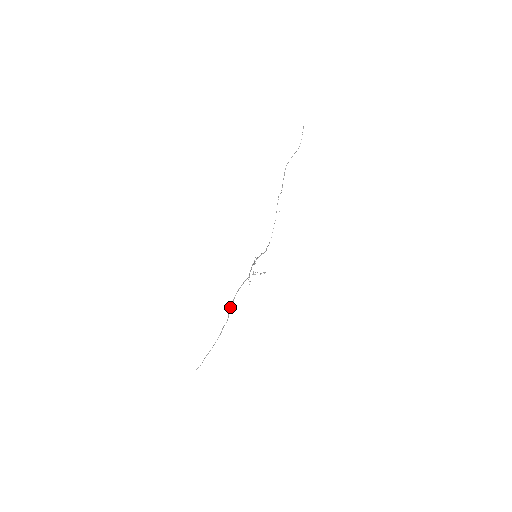
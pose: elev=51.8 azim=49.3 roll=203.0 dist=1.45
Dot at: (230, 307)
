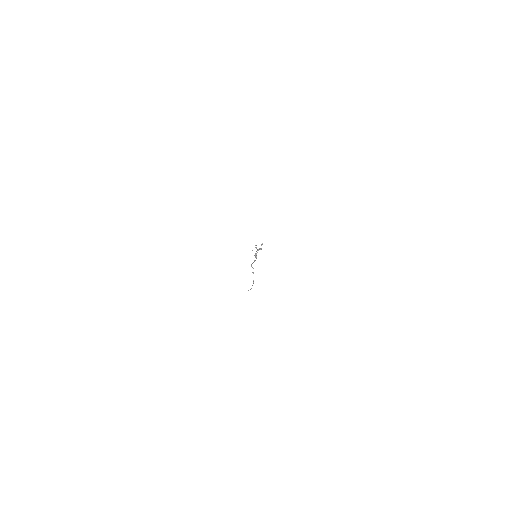
Dot at: (251, 266)
